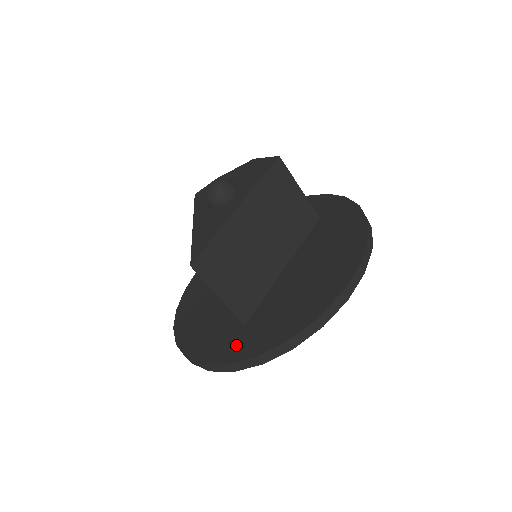
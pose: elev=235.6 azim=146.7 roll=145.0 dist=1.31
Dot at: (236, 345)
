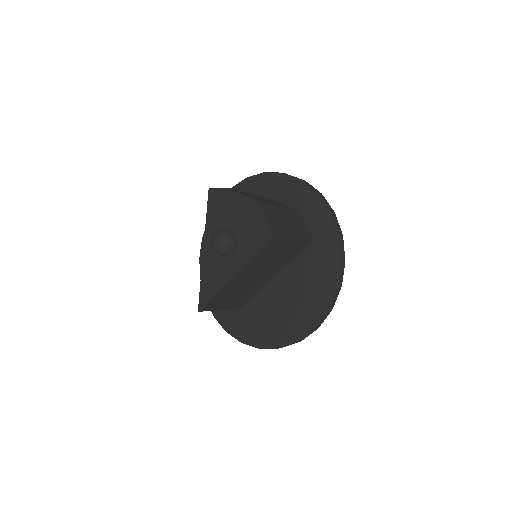
Dot at: (233, 321)
